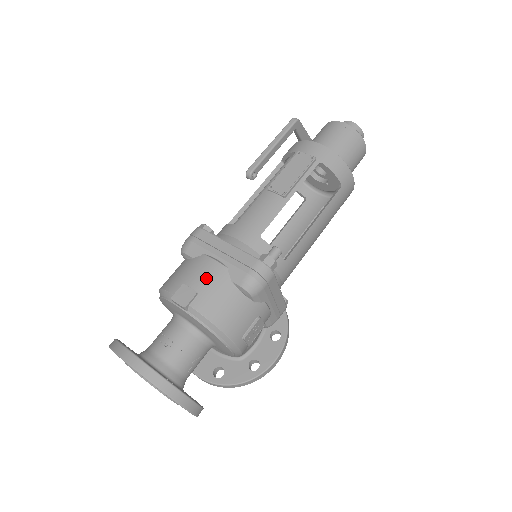
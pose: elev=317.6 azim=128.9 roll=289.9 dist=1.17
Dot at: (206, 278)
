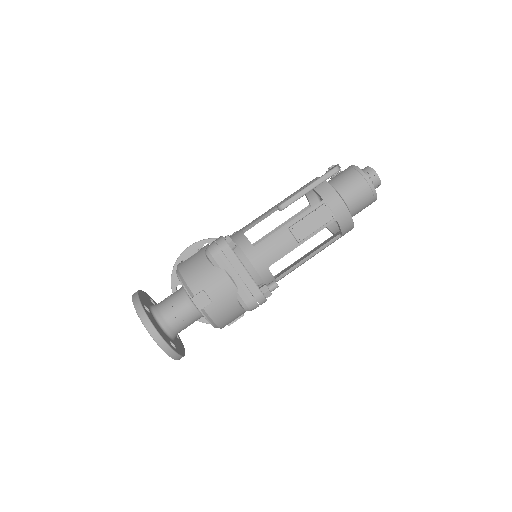
Dot at: (221, 292)
